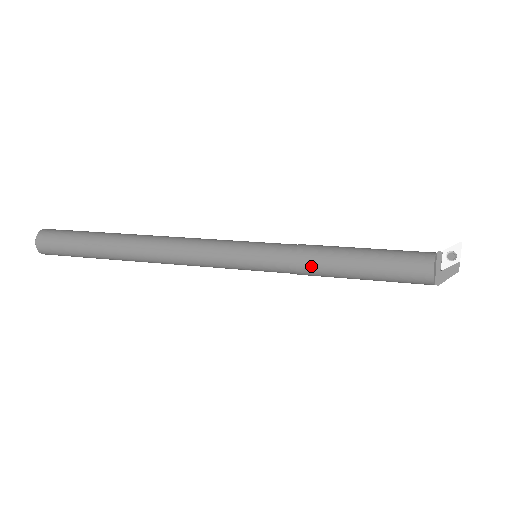
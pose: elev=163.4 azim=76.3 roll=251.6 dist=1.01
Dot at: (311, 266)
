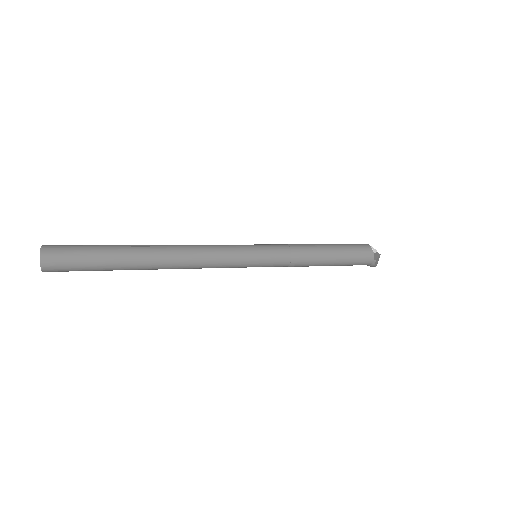
Dot at: (301, 248)
